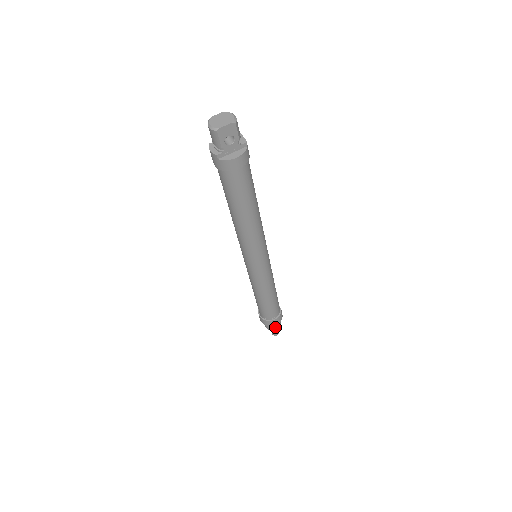
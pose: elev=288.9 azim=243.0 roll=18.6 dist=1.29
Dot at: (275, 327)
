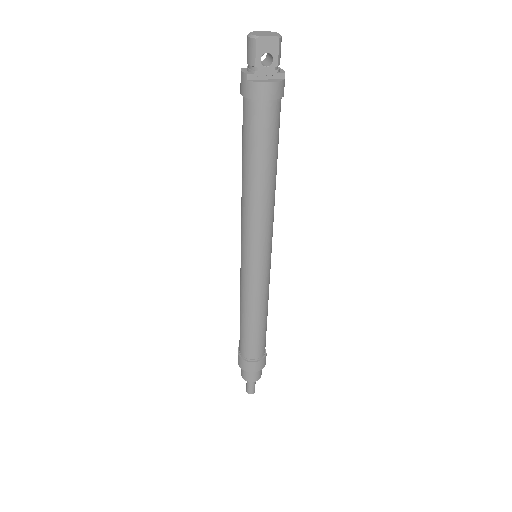
Dot at: (253, 377)
